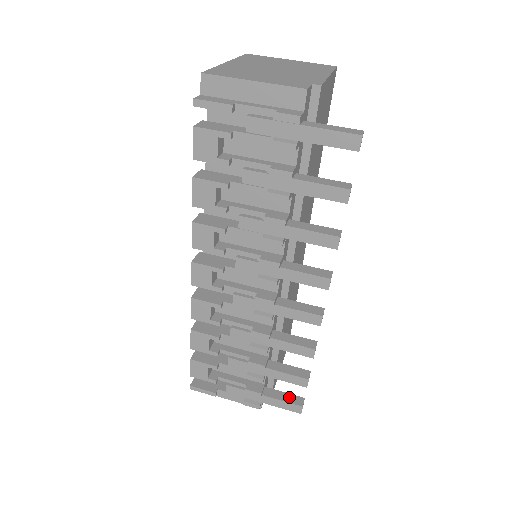
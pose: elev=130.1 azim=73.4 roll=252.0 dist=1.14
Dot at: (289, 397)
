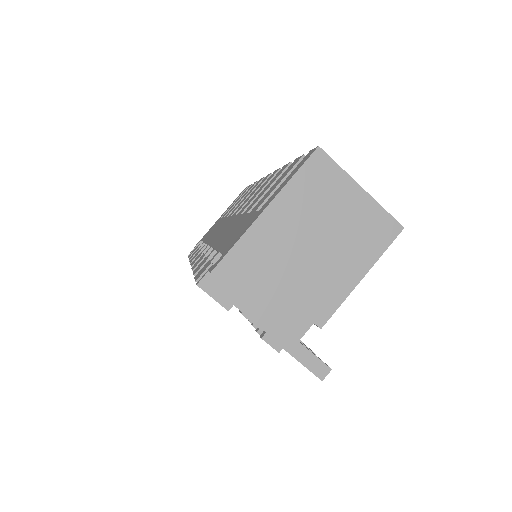
Dot at: occluded
